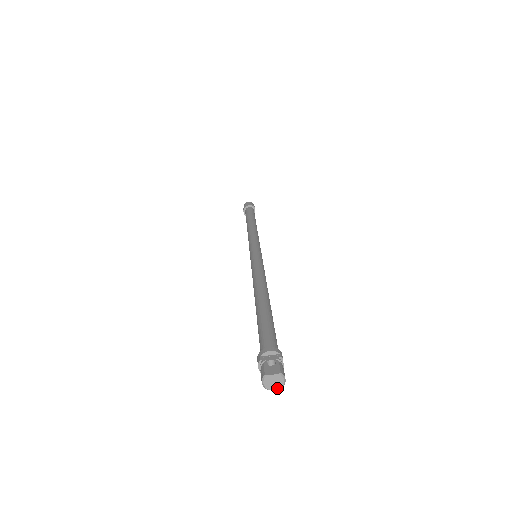
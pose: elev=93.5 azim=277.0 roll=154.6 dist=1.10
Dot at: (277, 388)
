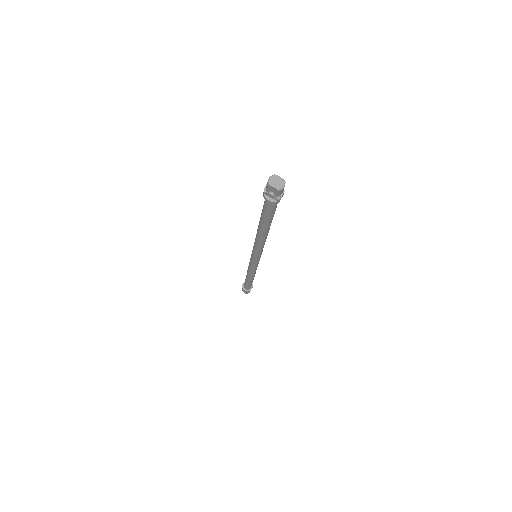
Dot at: (276, 187)
